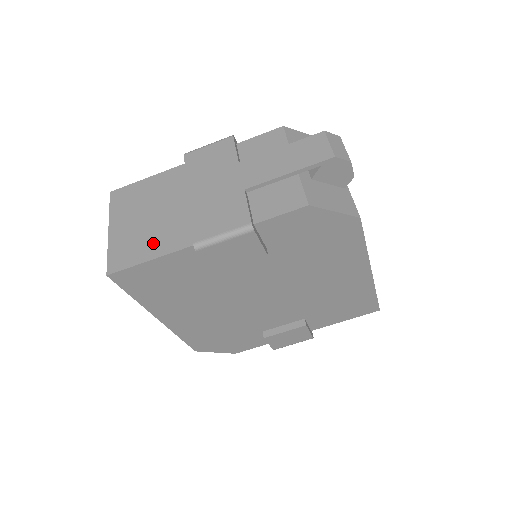
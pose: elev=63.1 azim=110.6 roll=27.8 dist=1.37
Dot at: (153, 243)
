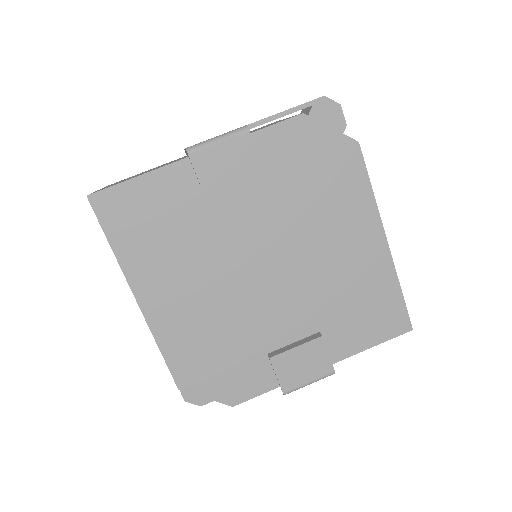
Dot at: (143, 173)
